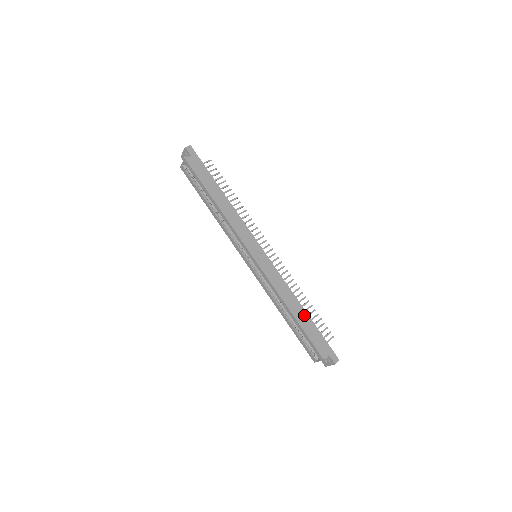
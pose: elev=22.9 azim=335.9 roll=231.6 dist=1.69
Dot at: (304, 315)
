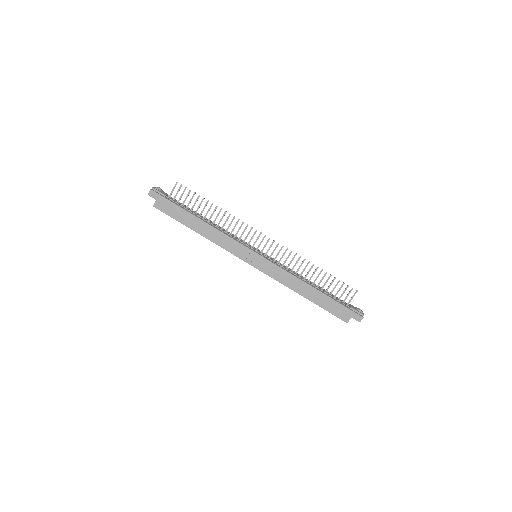
Dot at: (316, 293)
